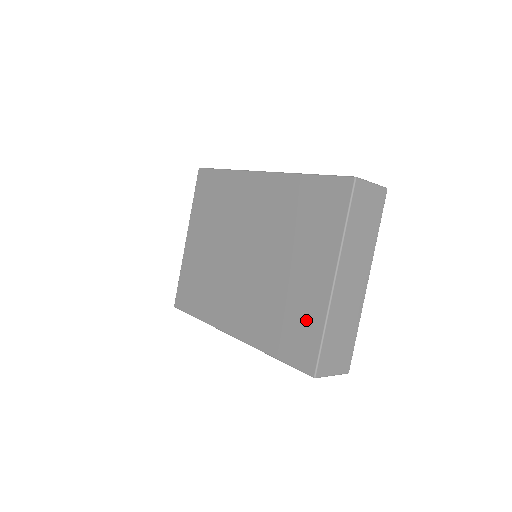
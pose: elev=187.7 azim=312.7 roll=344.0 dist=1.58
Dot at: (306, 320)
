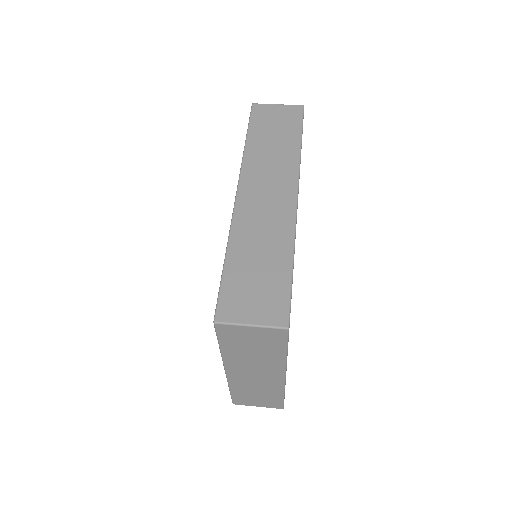
Dot at: occluded
